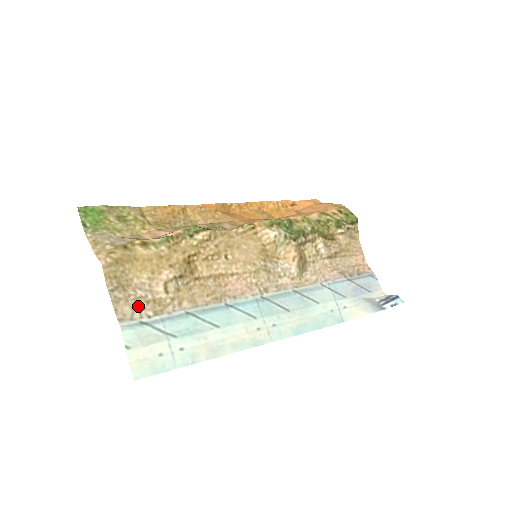
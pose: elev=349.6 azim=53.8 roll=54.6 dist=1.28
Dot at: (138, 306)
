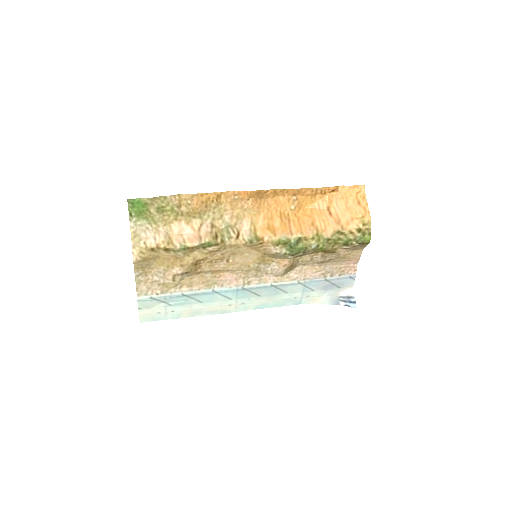
Dot at: (152, 287)
